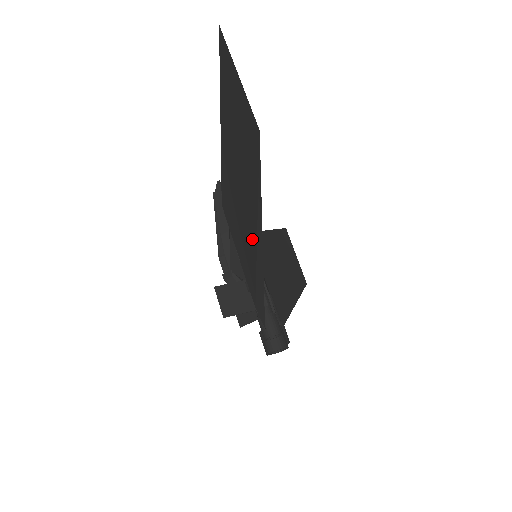
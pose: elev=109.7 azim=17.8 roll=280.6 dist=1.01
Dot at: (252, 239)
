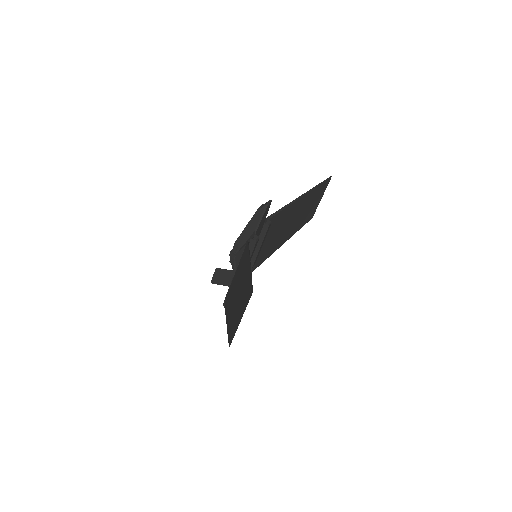
Dot at: occluded
